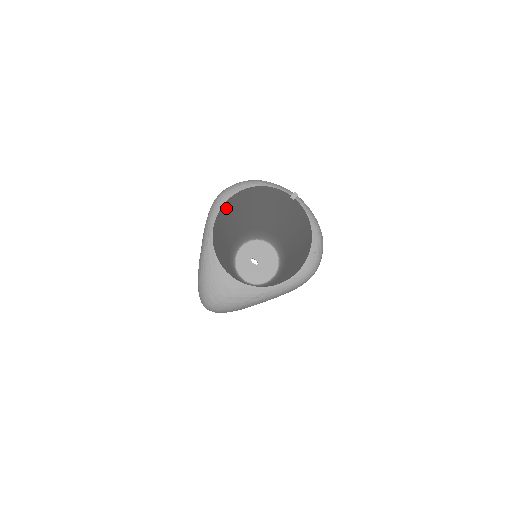
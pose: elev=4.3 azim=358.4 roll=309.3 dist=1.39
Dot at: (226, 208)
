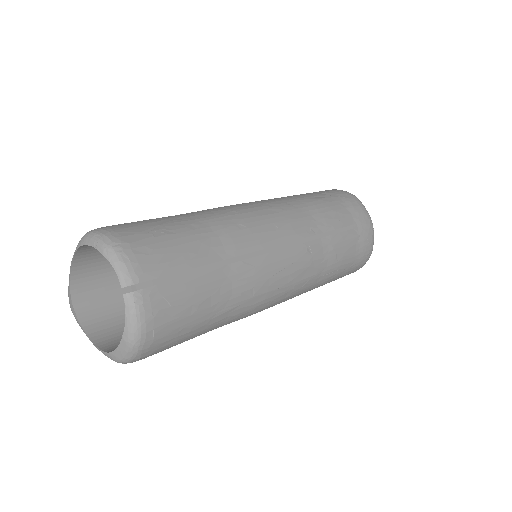
Dot at: occluded
